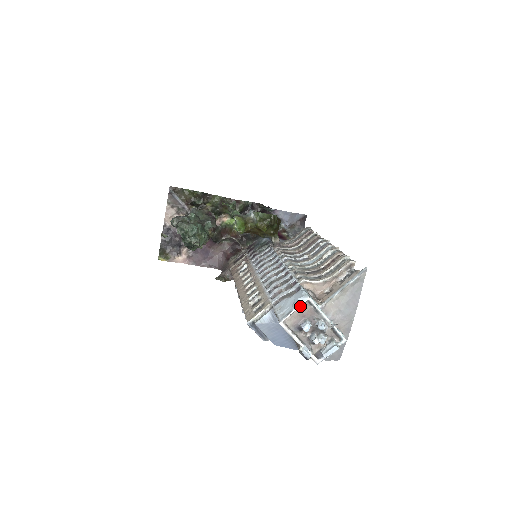
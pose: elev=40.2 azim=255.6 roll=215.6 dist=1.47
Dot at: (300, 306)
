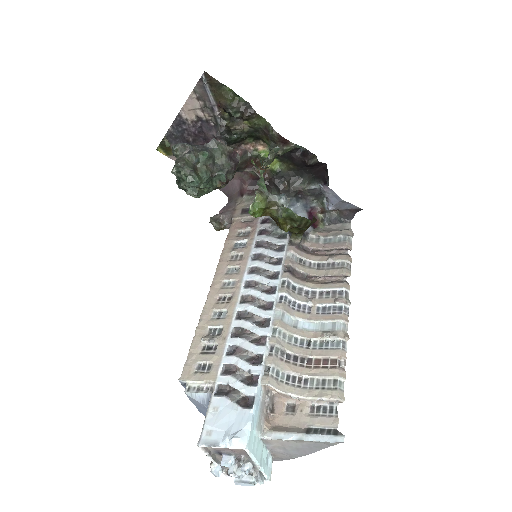
Dot at: (230, 448)
